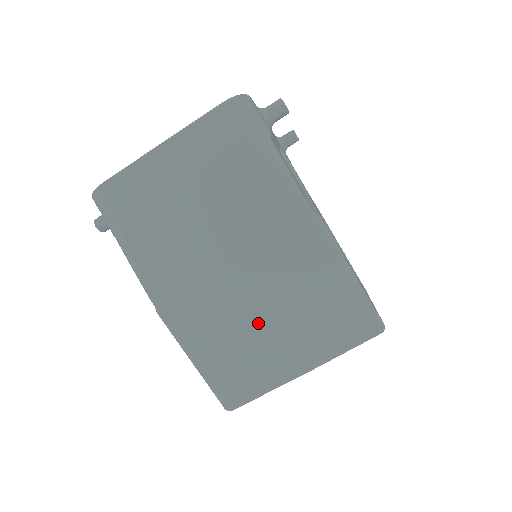
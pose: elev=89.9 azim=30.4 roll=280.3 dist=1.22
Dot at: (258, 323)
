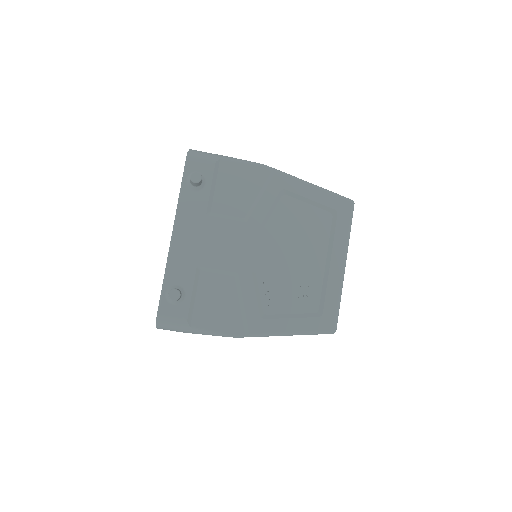
Dot at: occluded
